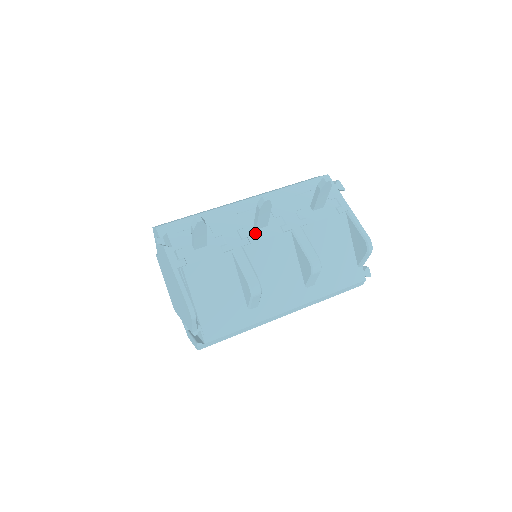
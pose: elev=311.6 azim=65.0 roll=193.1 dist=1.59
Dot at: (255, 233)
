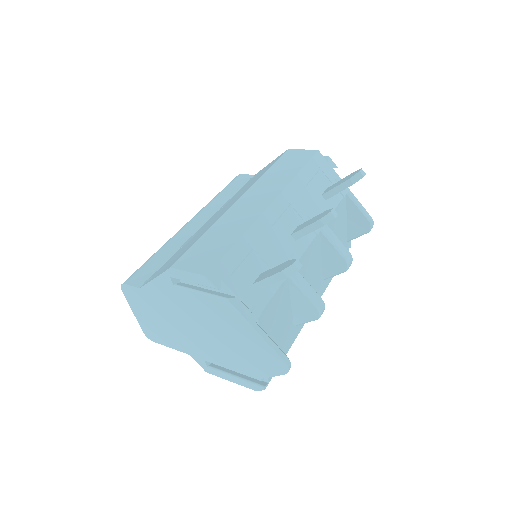
Dot at: (297, 245)
